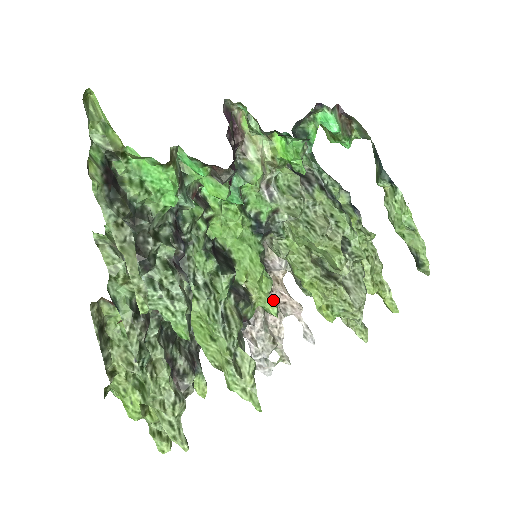
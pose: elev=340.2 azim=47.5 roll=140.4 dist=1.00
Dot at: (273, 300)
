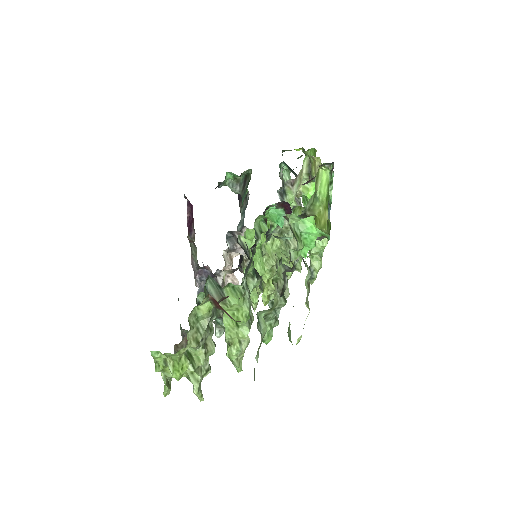
Dot at: occluded
